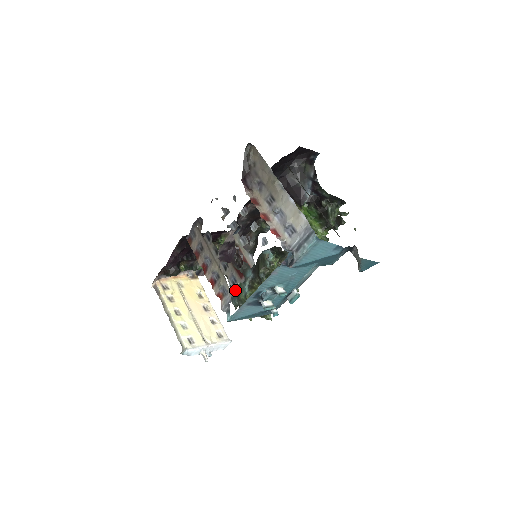
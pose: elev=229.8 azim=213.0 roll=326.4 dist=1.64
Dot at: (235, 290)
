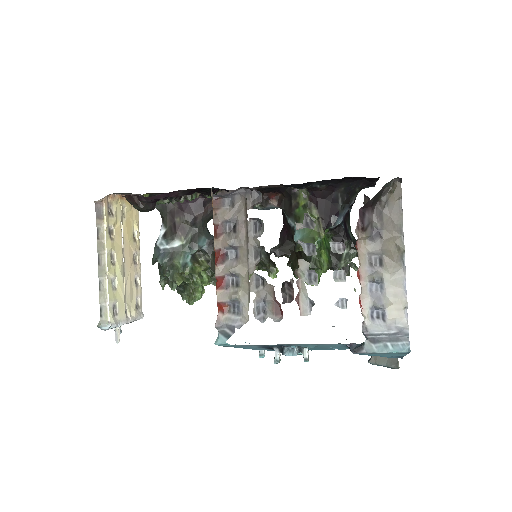
Dot at: (171, 247)
